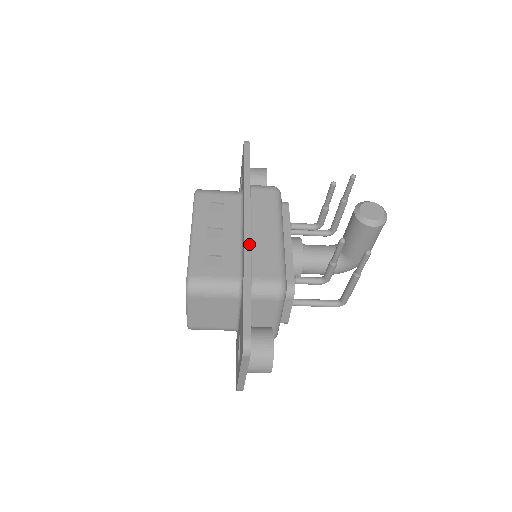
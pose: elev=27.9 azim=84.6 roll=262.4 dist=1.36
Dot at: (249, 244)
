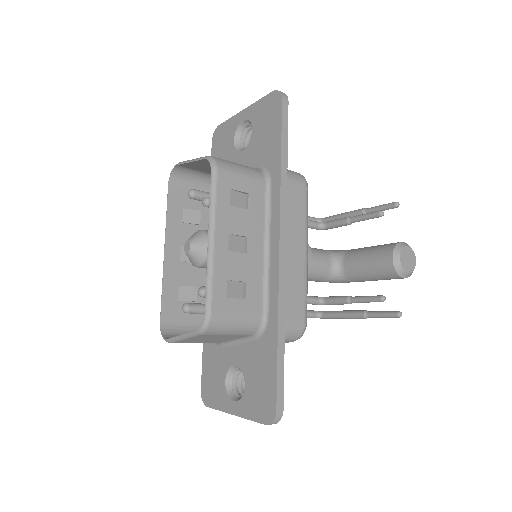
Dot at: (284, 278)
